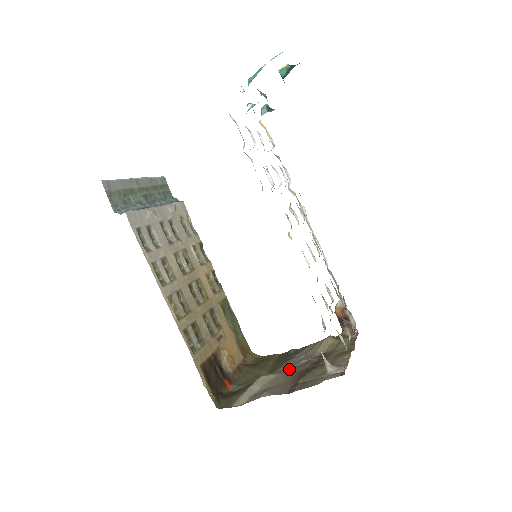
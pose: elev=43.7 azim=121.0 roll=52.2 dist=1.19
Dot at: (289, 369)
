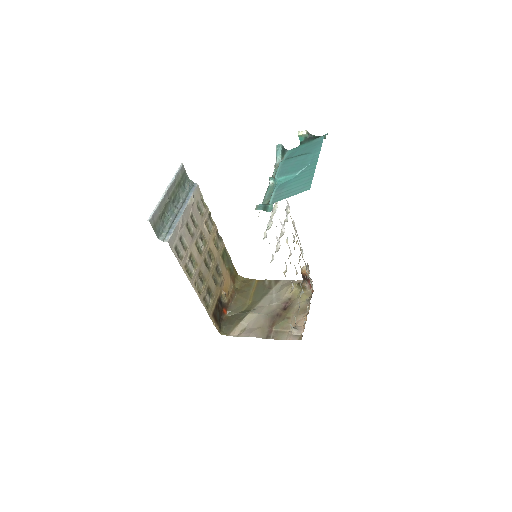
Dot at: (266, 309)
